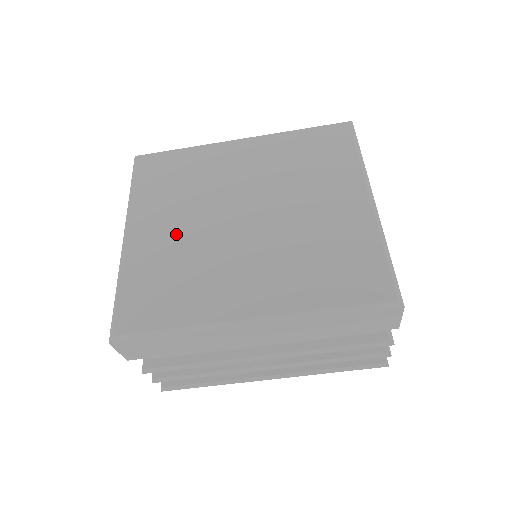
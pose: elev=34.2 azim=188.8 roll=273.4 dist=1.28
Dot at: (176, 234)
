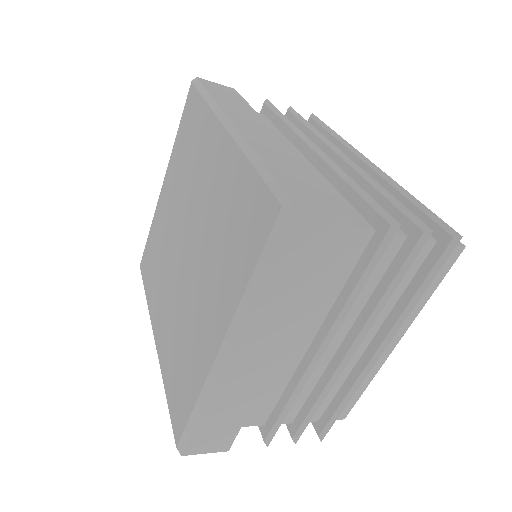
Dot at: (168, 217)
